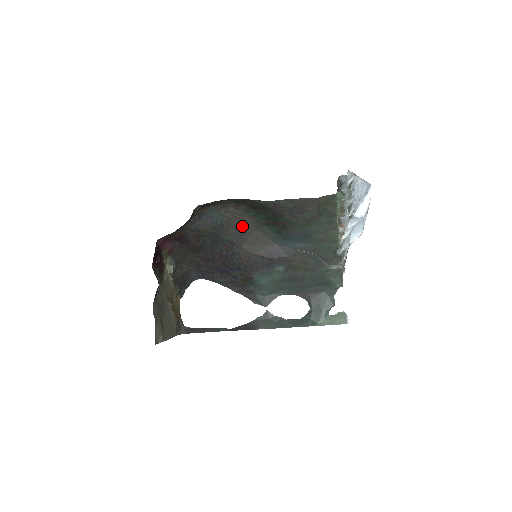
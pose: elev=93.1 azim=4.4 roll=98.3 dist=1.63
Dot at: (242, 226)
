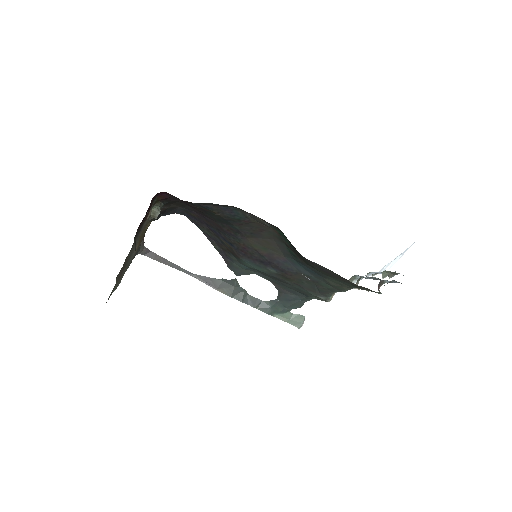
Dot at: (260, 230)
